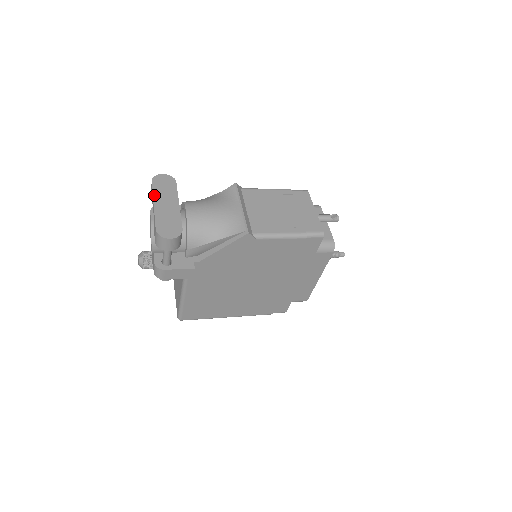
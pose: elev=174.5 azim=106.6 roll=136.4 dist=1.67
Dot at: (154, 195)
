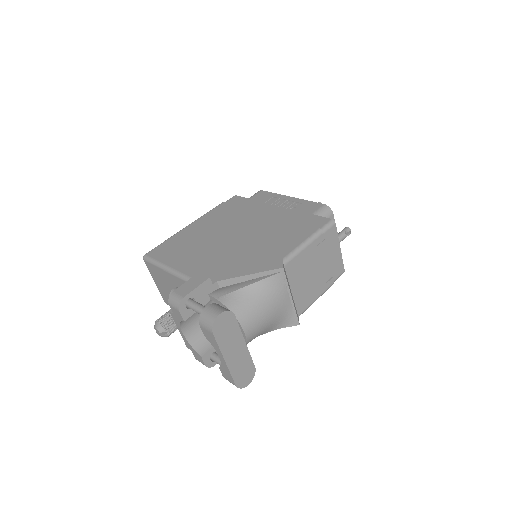
Dot at: (222, 350)
